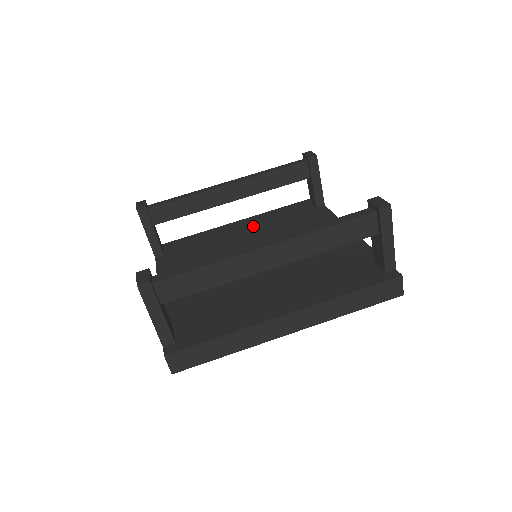
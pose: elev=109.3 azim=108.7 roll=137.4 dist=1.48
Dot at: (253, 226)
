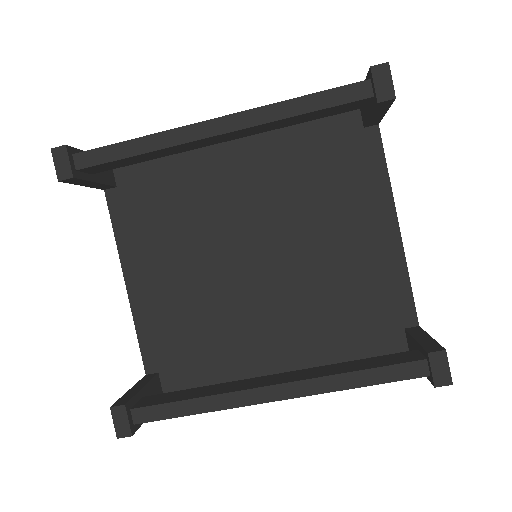
Dot at: (254, 150)
